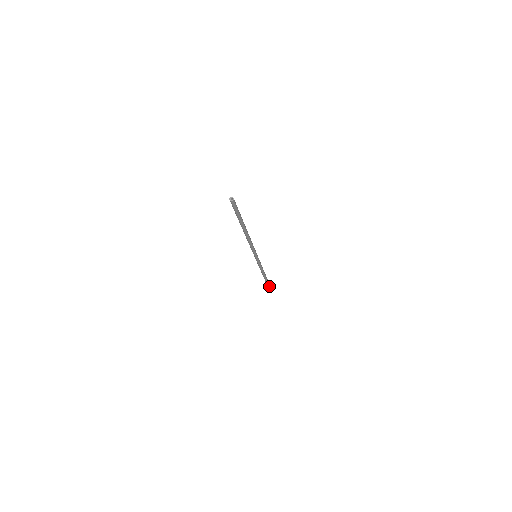
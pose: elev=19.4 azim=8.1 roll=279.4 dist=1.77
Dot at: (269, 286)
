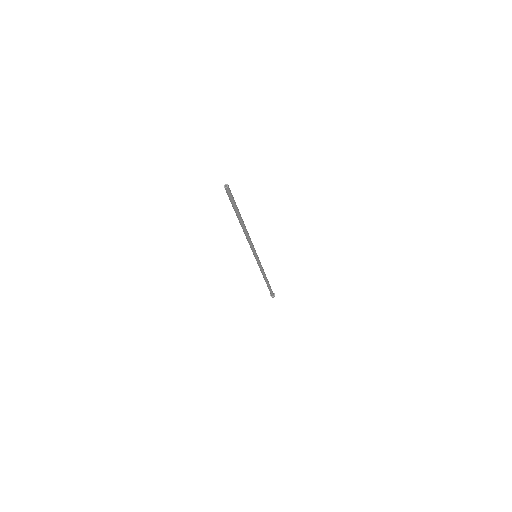
Dot at: (272, 293)
